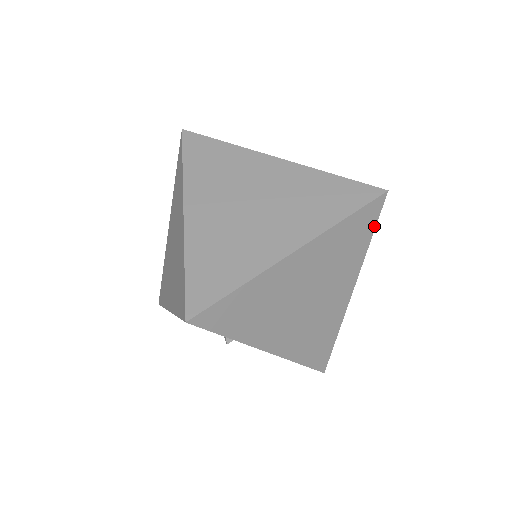
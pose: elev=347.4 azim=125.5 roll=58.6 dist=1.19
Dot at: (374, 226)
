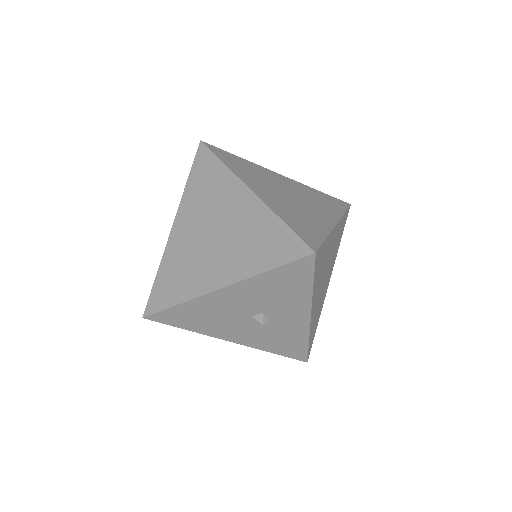
Dot at: occluded
